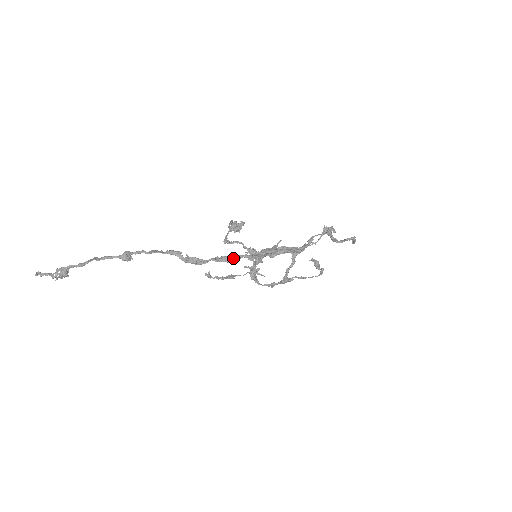
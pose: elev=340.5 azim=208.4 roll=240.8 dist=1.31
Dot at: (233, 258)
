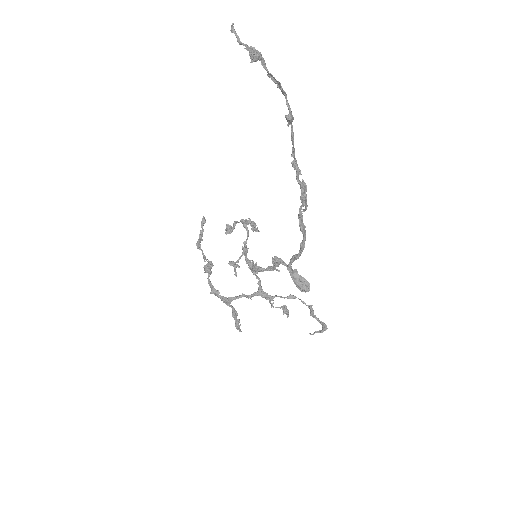
Dot at: (304, 227)
